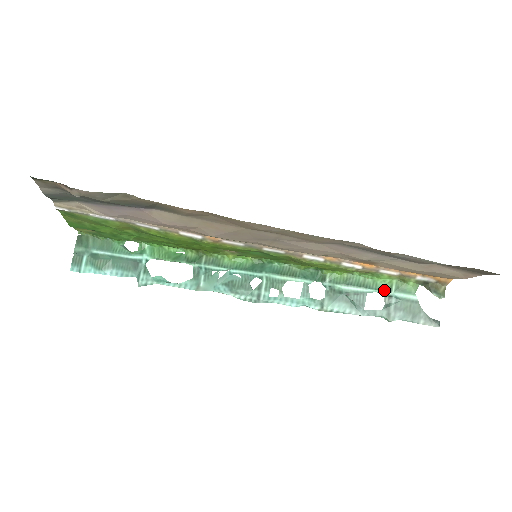
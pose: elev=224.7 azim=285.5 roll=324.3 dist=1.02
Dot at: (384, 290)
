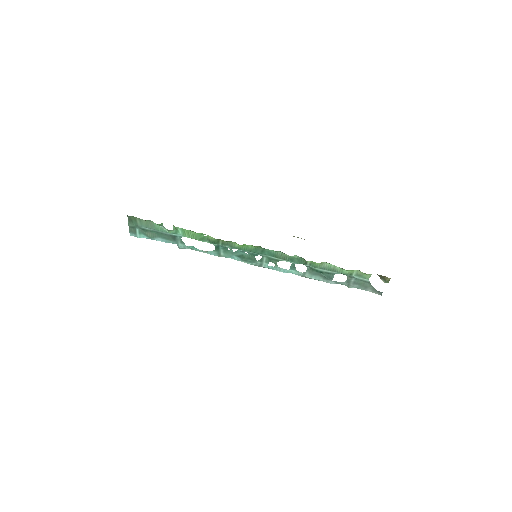
Dot at: (347, 275)
